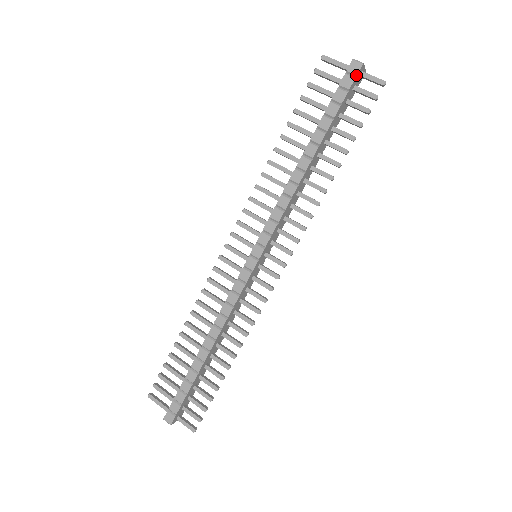
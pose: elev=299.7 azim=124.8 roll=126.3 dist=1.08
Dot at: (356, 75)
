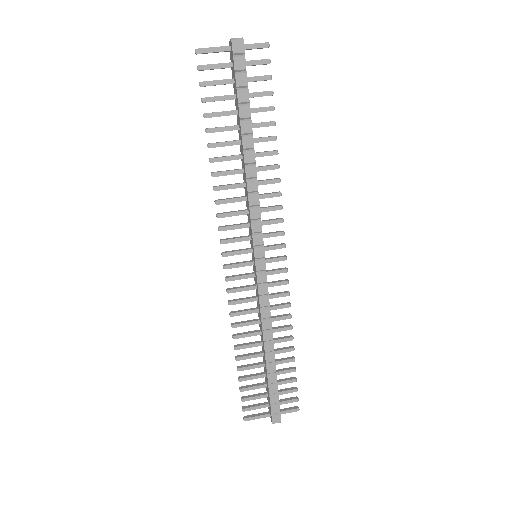
Dot at: (244, 53)
